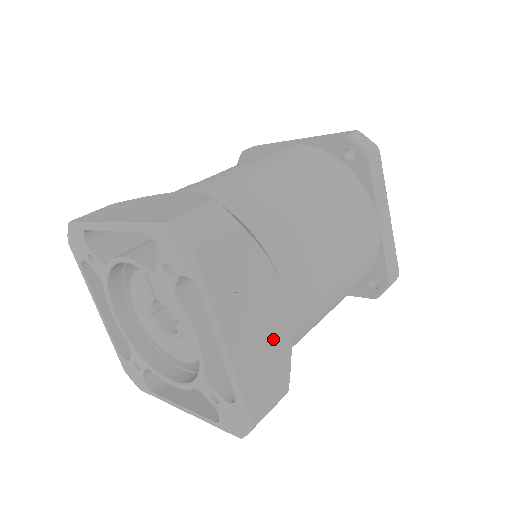
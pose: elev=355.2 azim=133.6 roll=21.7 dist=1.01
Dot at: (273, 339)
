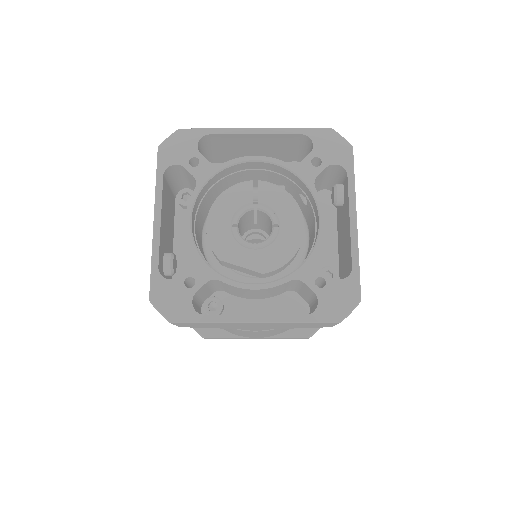
Dot at: occluded
